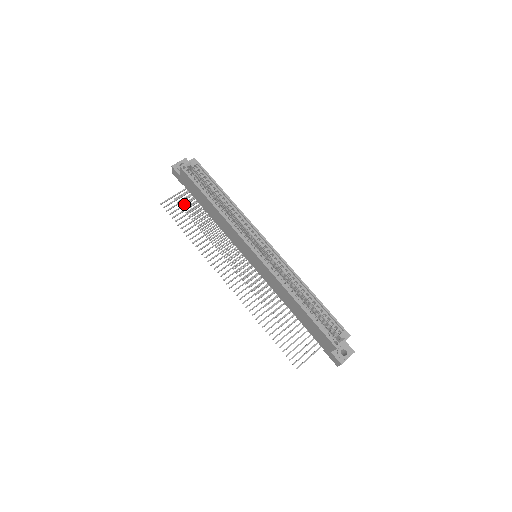
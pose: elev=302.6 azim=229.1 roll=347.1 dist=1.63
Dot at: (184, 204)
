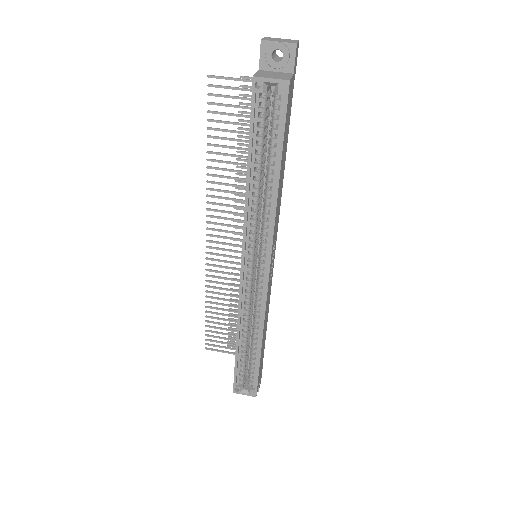
Dot at: occluded
